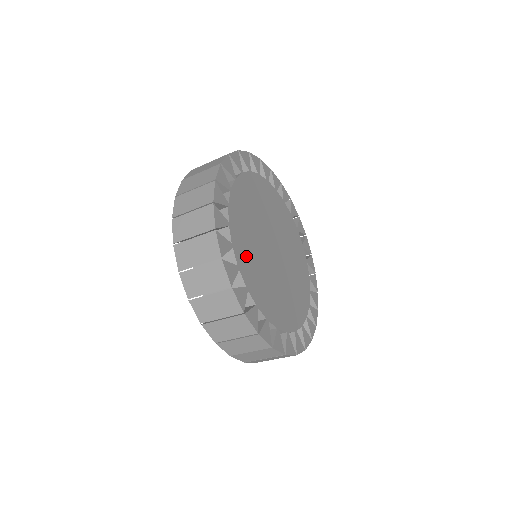
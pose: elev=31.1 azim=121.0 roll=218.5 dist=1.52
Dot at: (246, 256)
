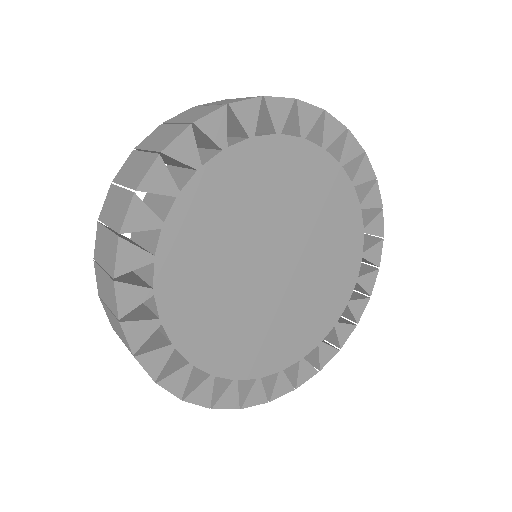
Dot at: (237, 351)
